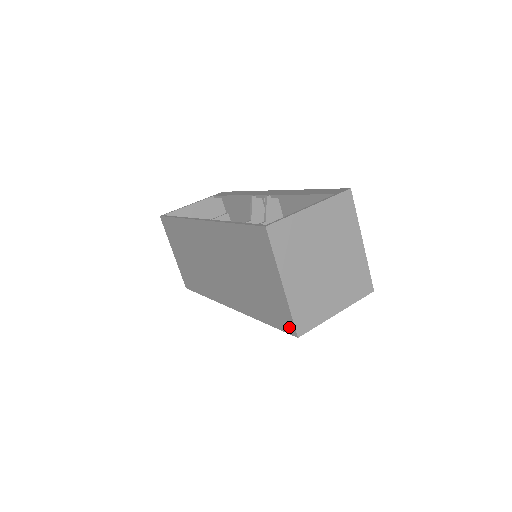
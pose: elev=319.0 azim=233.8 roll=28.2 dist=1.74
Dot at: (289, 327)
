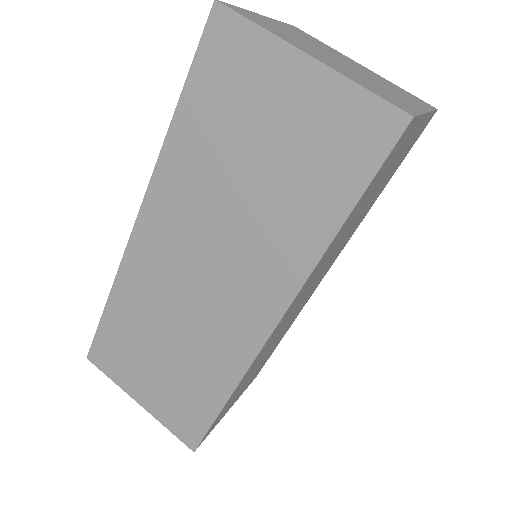
Dot at: (383, 127)
